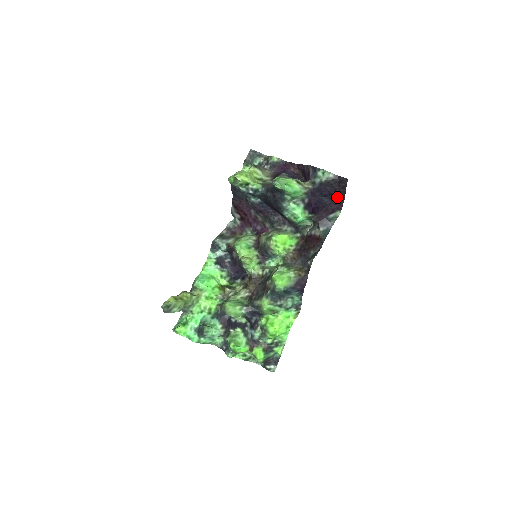
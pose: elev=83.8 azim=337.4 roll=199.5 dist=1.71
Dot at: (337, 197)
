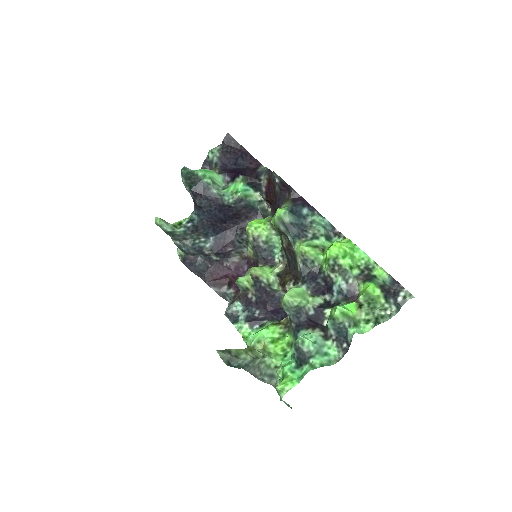
Dot at: (244, 158)
